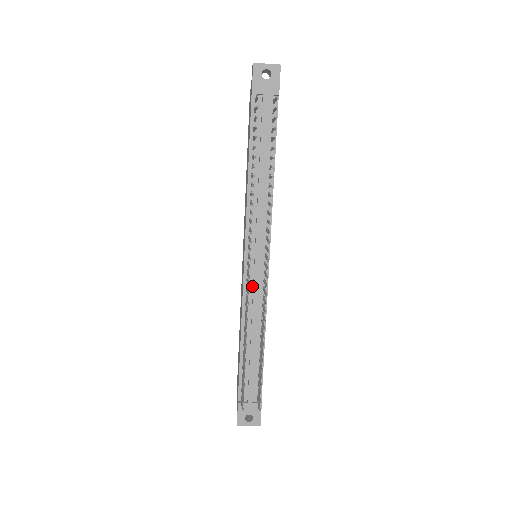
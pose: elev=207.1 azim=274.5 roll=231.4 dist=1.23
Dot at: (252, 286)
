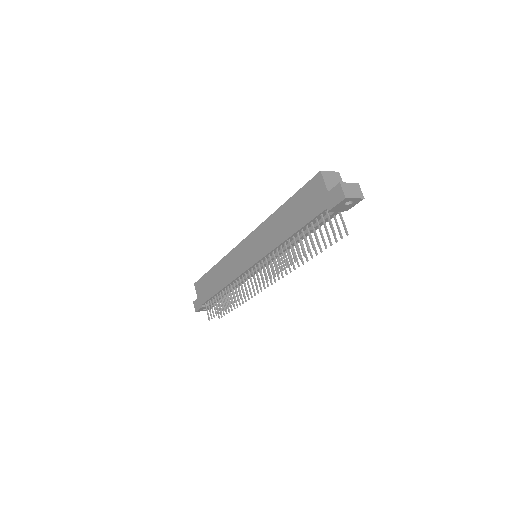
Dot at: occluded
